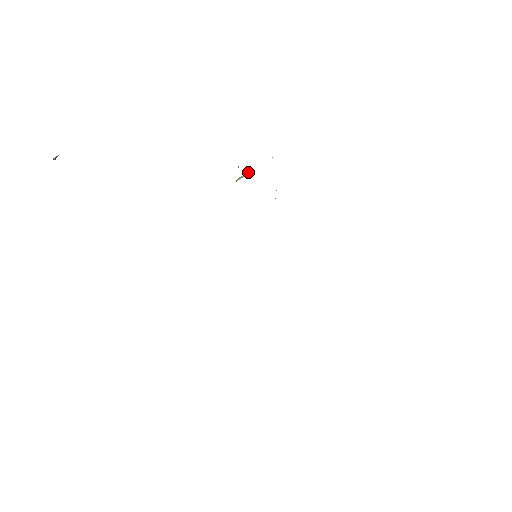
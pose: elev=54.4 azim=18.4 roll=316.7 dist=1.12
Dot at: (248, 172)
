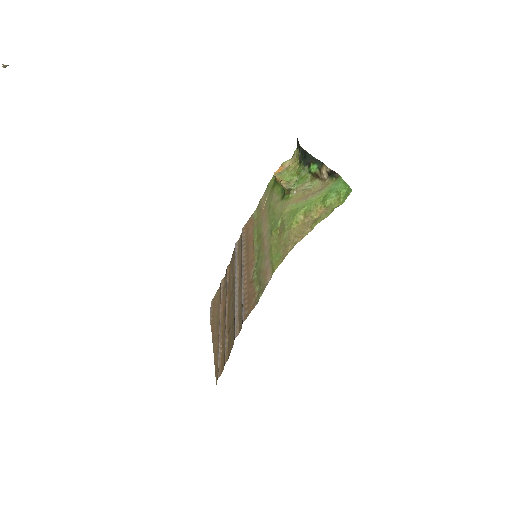
Dot at: (282, 180)
